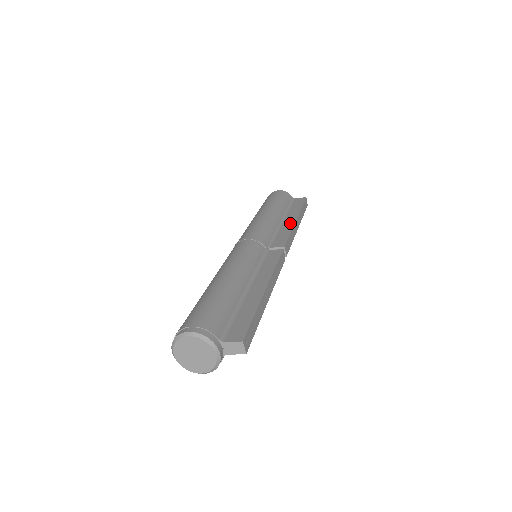
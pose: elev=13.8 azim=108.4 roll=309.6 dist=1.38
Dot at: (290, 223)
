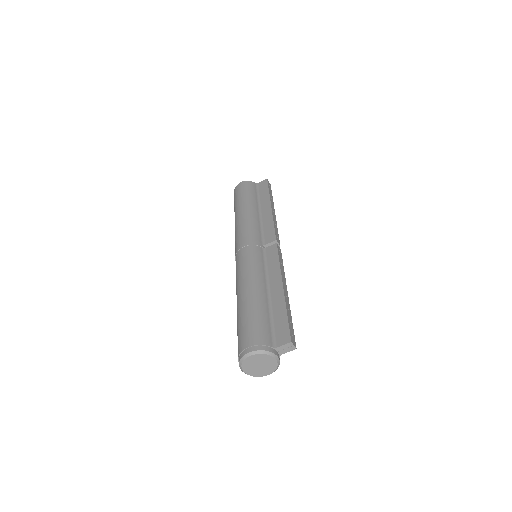
Dot at: (268, 213)
